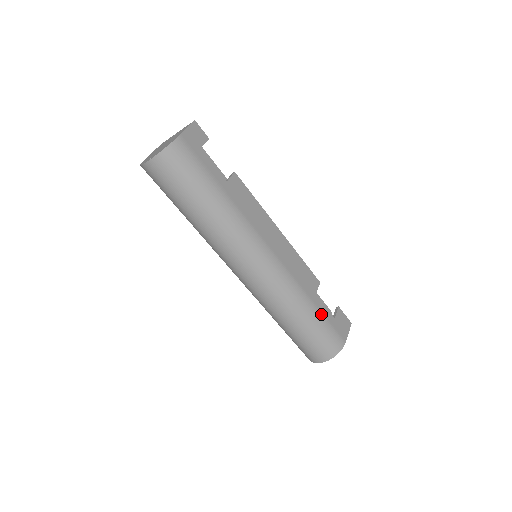
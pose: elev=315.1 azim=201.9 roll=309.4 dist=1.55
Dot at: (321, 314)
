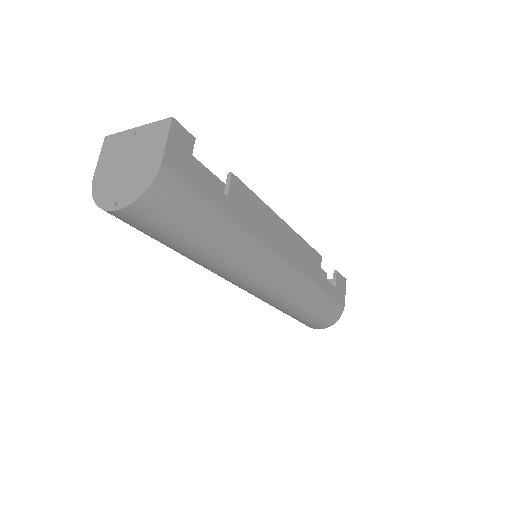
Dot at: (326, 293)
